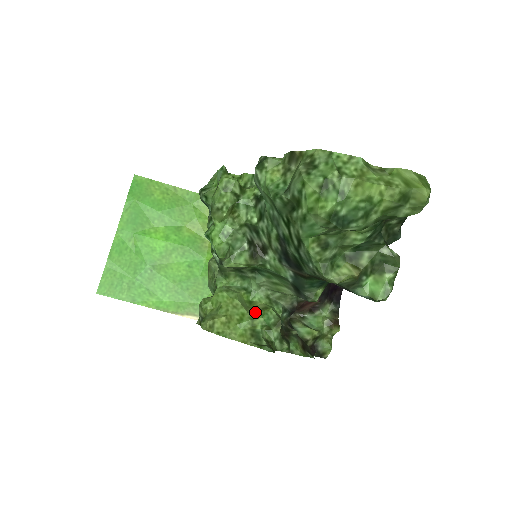
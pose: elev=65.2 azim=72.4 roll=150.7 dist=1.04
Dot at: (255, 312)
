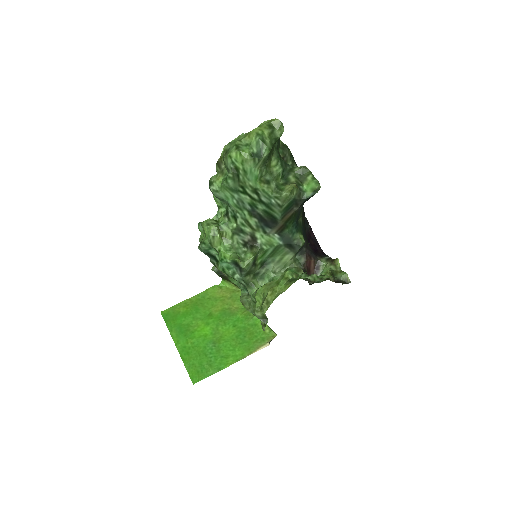
Dot at: (282, 275)
